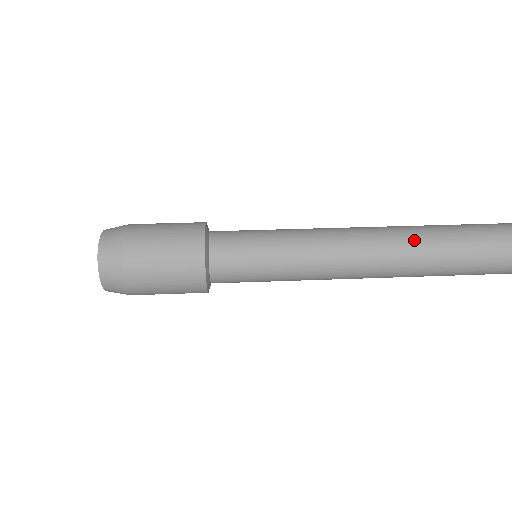
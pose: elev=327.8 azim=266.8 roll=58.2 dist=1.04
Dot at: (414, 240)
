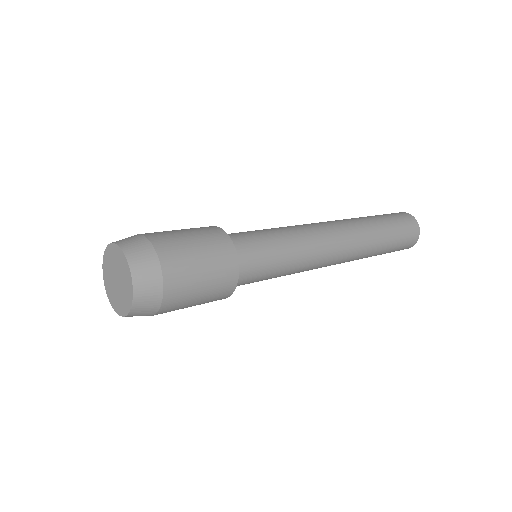
Dot at: (363, 226)
